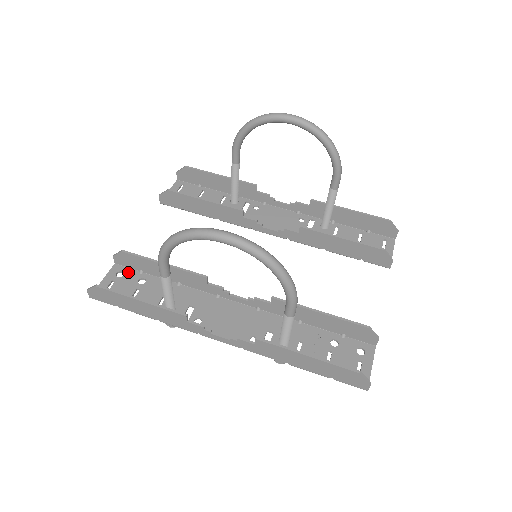
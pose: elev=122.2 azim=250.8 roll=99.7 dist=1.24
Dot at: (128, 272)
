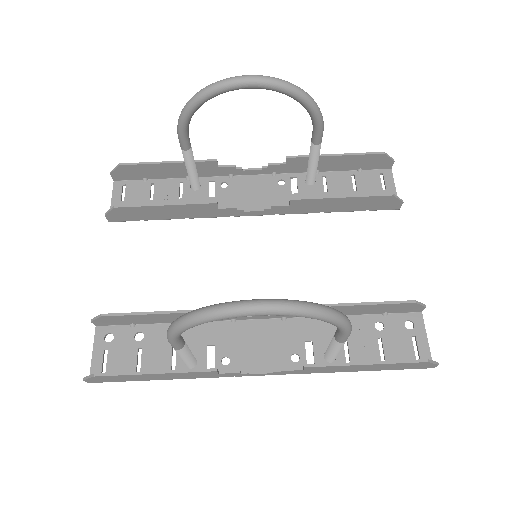
Dot at: (117, 331)
